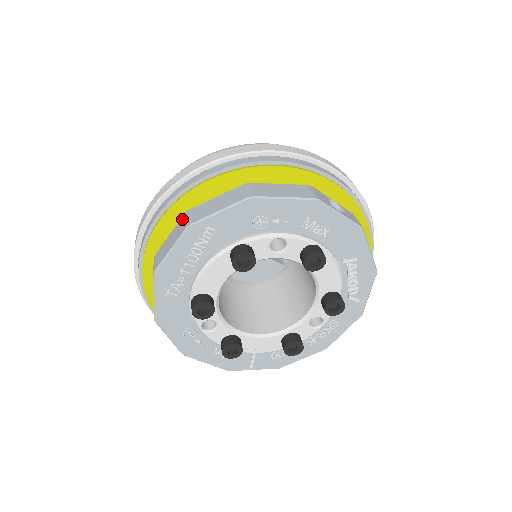
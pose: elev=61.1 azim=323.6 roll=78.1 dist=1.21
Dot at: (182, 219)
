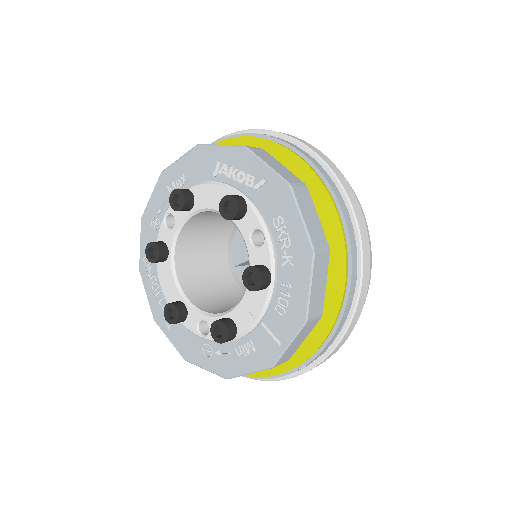
Dot at: occluded
